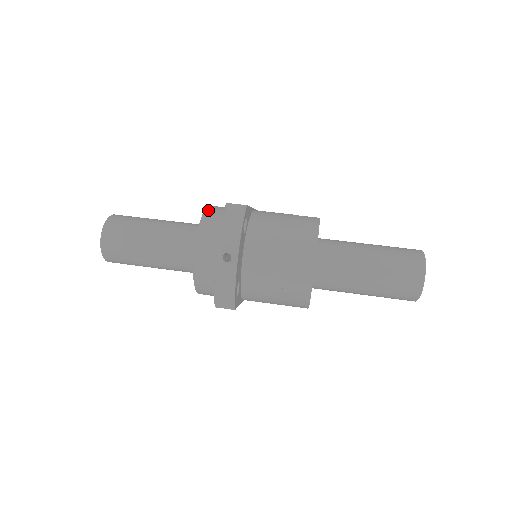
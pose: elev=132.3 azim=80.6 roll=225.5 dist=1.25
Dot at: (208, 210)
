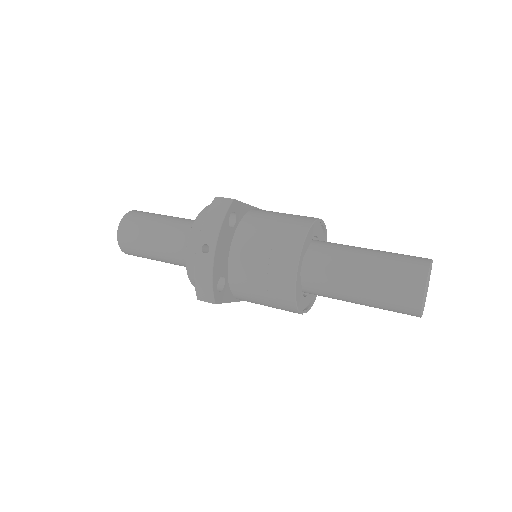
Dot at: (209, 206)
